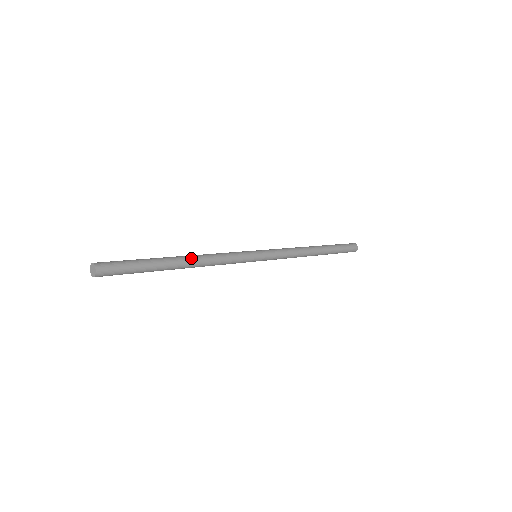
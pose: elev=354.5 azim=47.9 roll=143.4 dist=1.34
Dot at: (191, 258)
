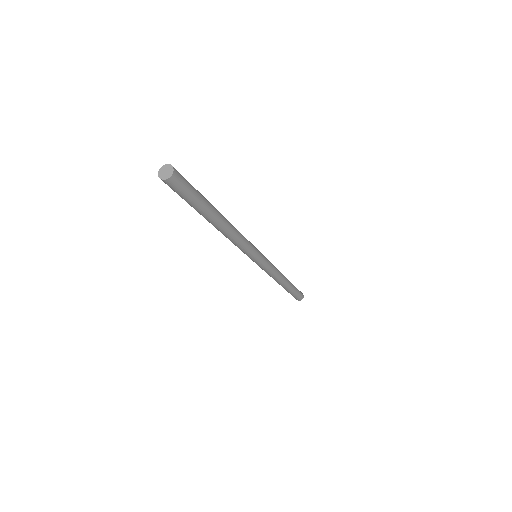
Dot at: (228, 223)
